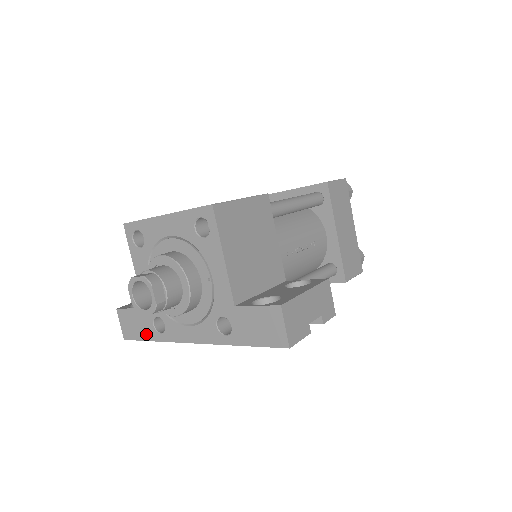
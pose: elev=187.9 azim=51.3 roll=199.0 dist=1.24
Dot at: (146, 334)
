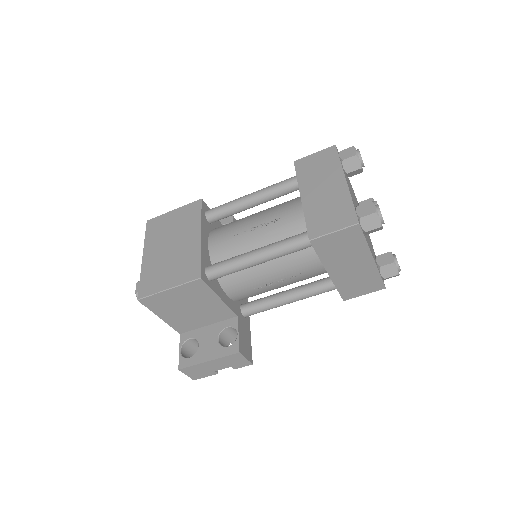
Dot at: occluded
